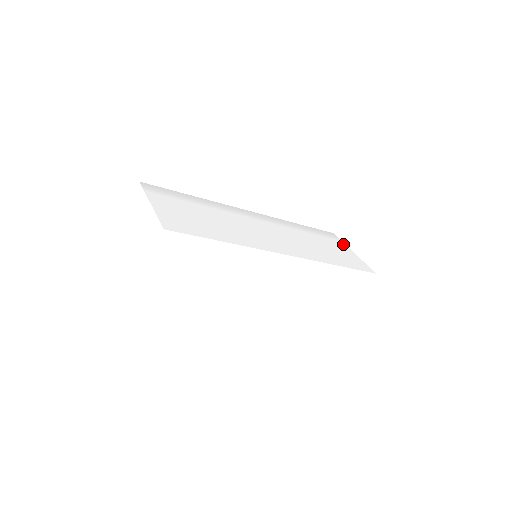
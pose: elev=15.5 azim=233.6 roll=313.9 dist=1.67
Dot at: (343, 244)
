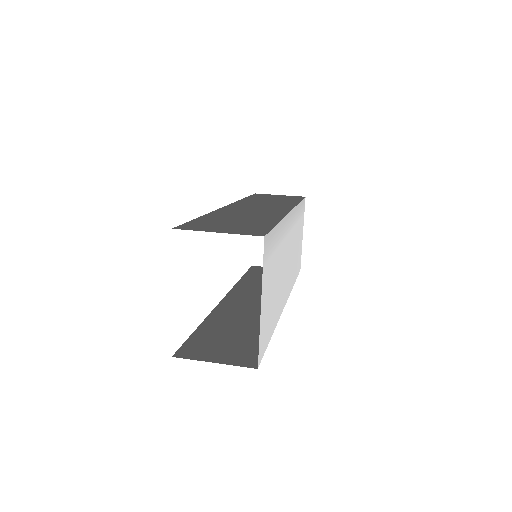
Dot at: occluded
